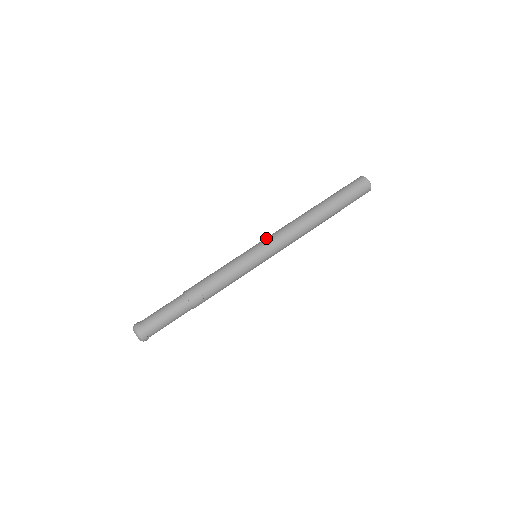
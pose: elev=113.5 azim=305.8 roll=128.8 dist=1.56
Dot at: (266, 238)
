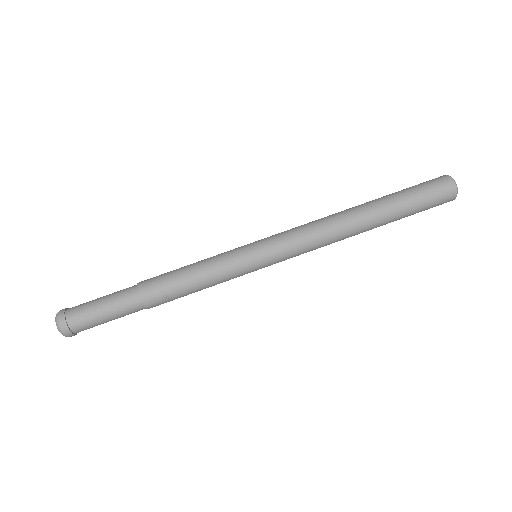
Dot at: (277, 235)
